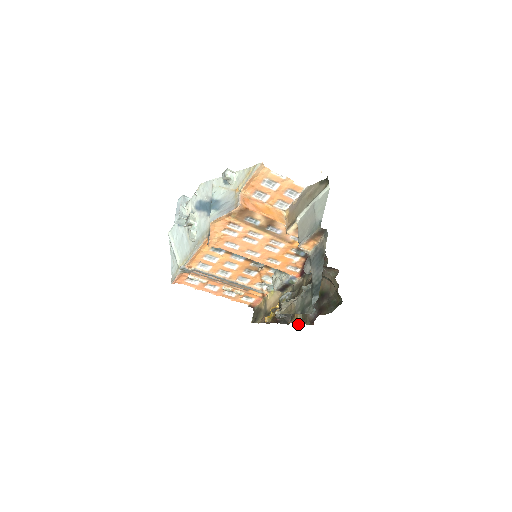
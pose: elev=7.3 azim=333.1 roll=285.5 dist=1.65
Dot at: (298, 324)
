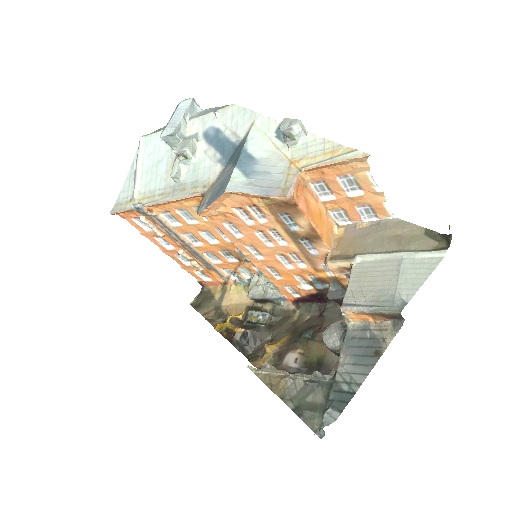
Dot at: occluded
